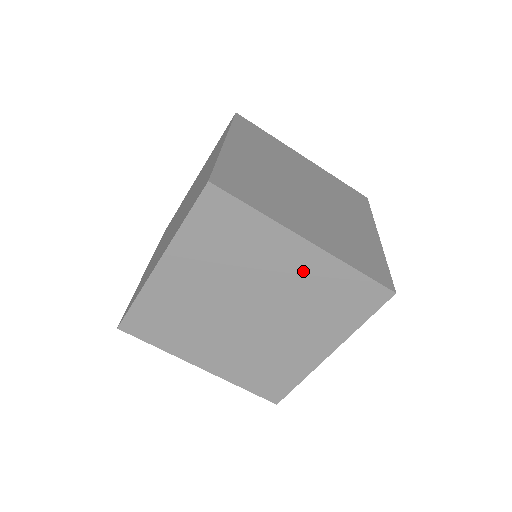
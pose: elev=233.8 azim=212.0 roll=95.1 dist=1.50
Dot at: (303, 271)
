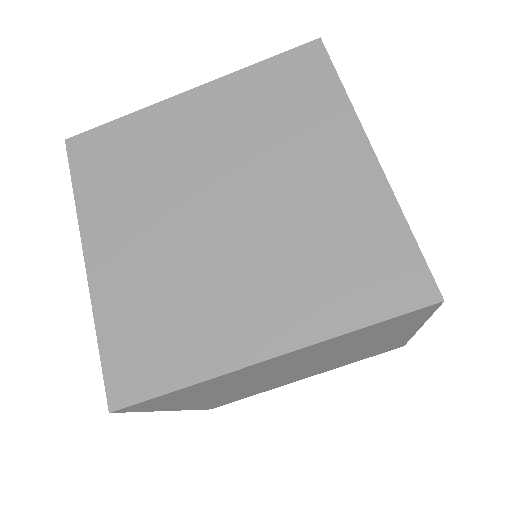
Dot at: (302, 356)
